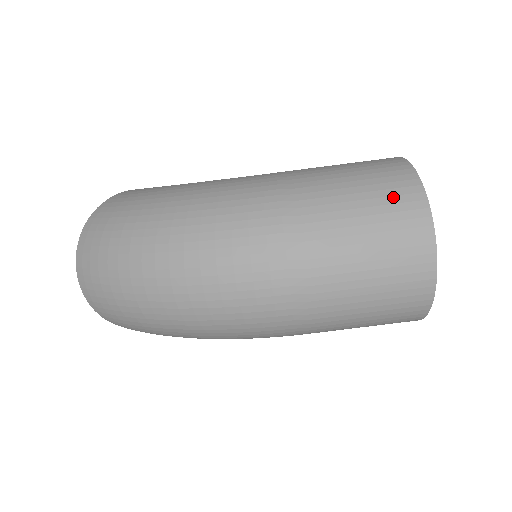
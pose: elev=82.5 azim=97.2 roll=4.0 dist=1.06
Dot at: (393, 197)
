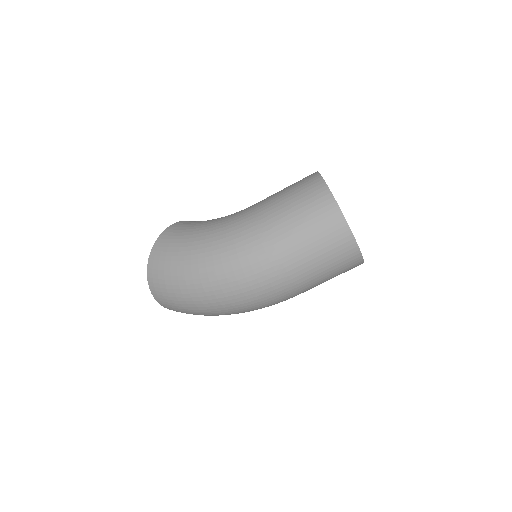
Dot at: (328, 230)
